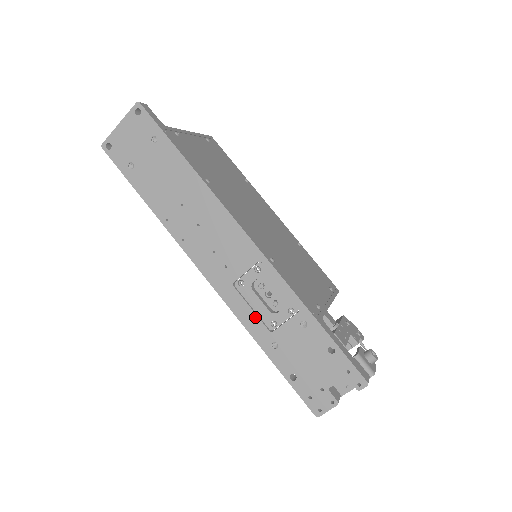
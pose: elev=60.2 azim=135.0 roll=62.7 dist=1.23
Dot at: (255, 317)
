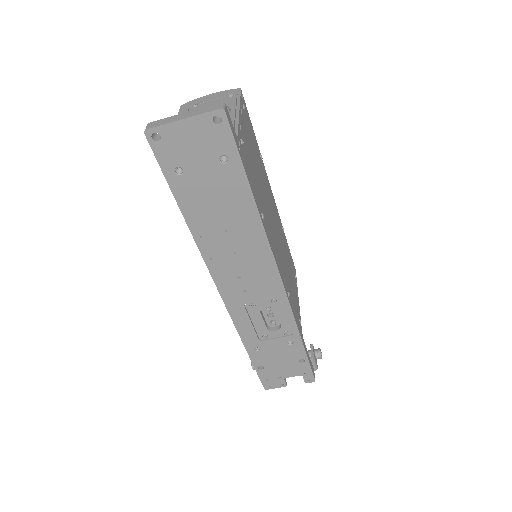
Dot at: (252, 329)
